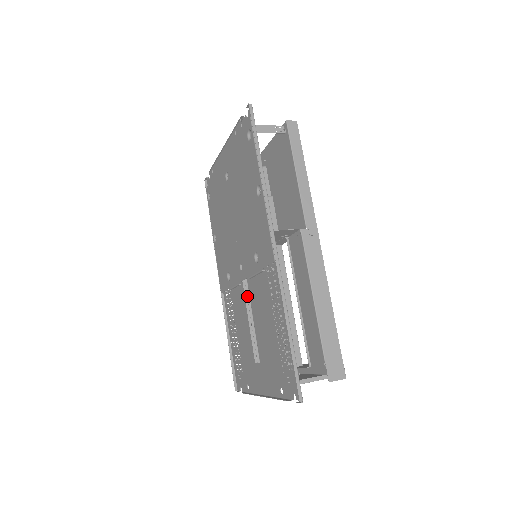
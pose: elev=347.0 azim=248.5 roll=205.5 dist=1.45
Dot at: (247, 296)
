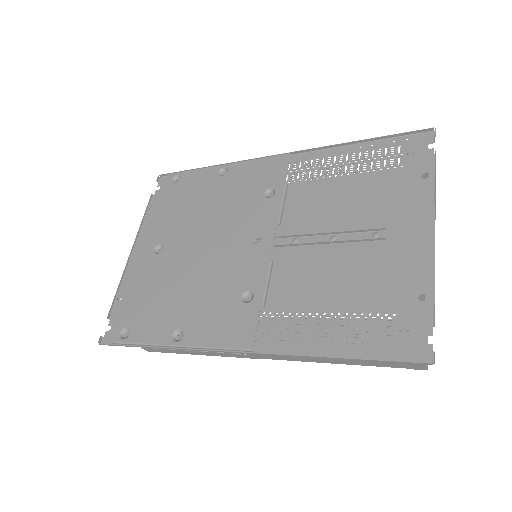
Dot at: (295, 235)
